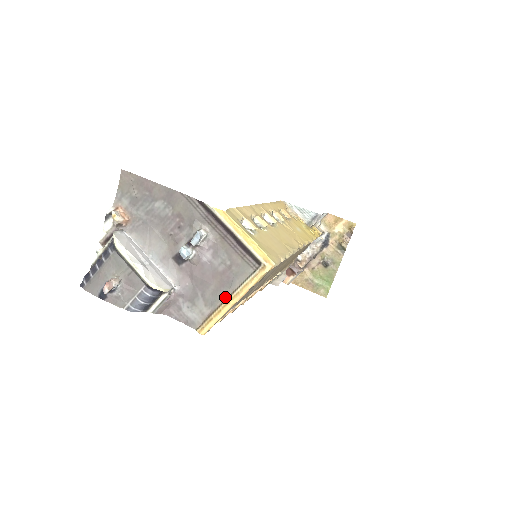
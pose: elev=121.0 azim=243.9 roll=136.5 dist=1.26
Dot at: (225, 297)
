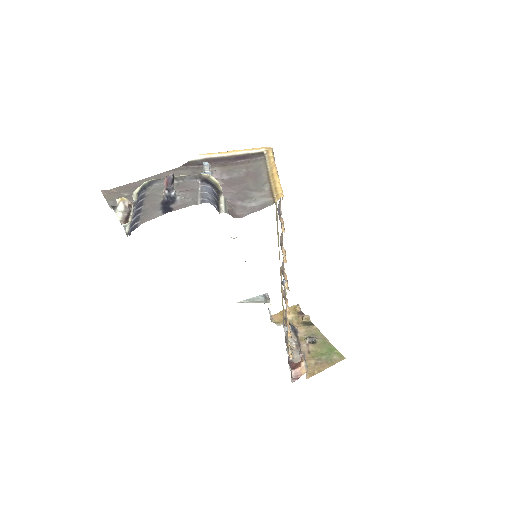
Dot at: (266, 179)
